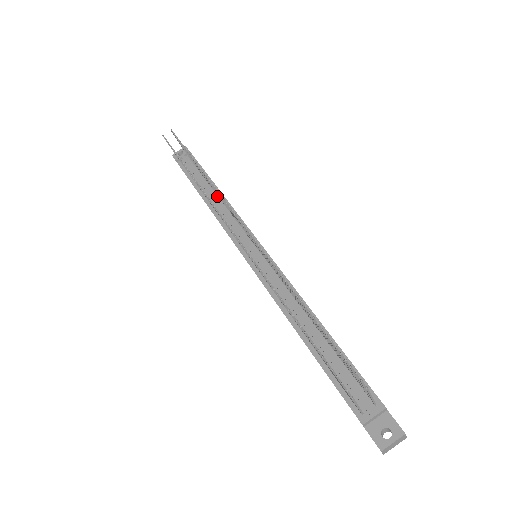
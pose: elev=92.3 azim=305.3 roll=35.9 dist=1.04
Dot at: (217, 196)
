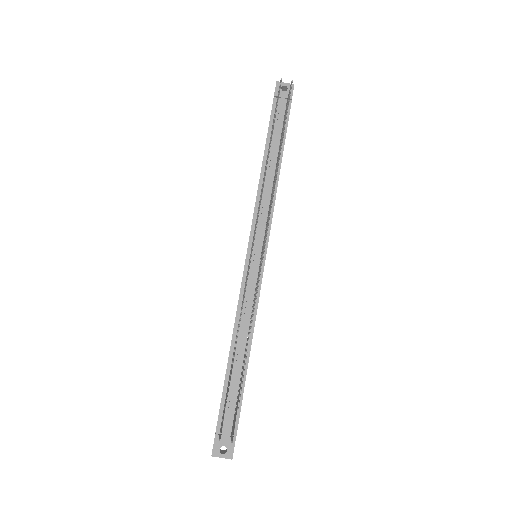
Dot at: (274, 173)
